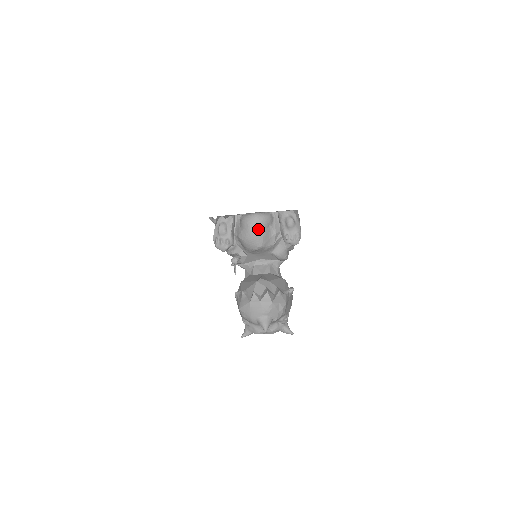
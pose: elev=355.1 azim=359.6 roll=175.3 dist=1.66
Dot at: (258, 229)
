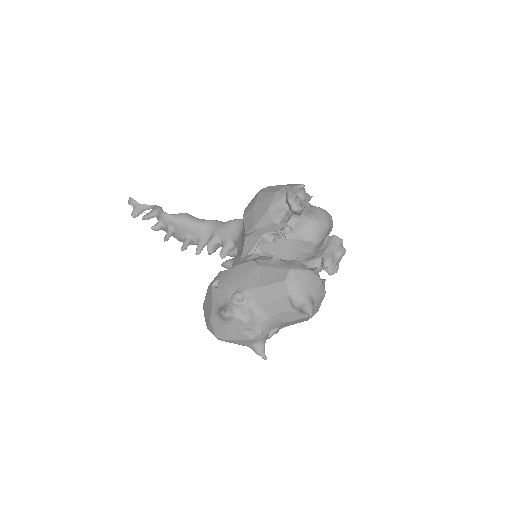
Dot at: (329, 227)
